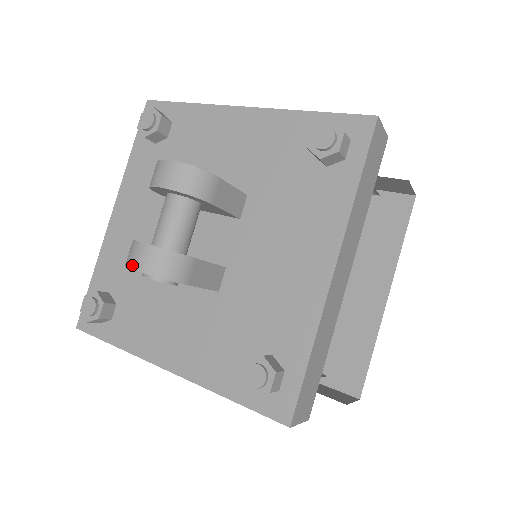
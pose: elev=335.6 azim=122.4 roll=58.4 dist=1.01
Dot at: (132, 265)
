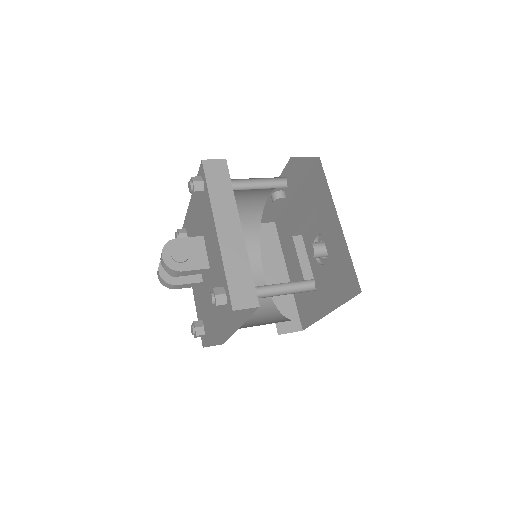
Dot at: (157, 272)
